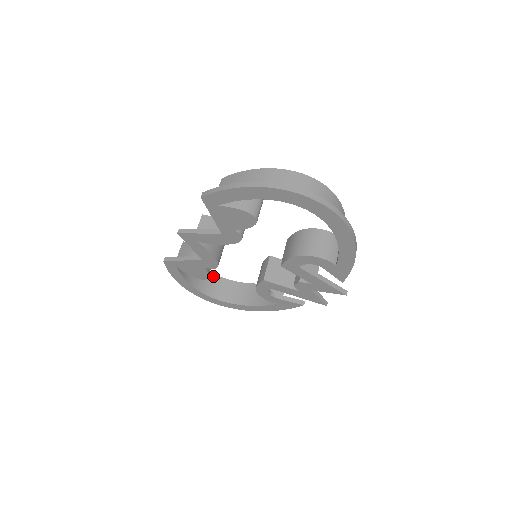
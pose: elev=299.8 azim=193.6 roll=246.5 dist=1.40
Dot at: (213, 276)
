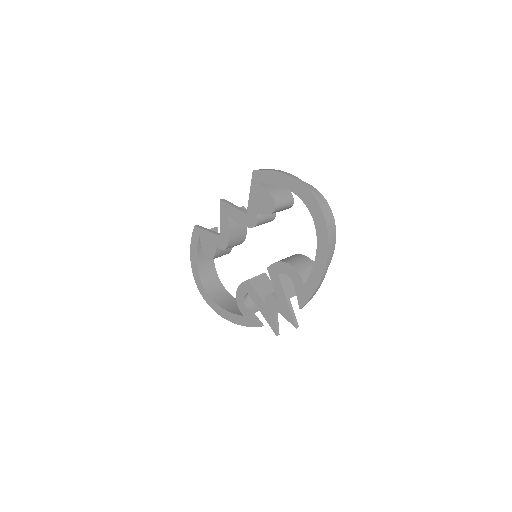
Dot at: (215, 274)
